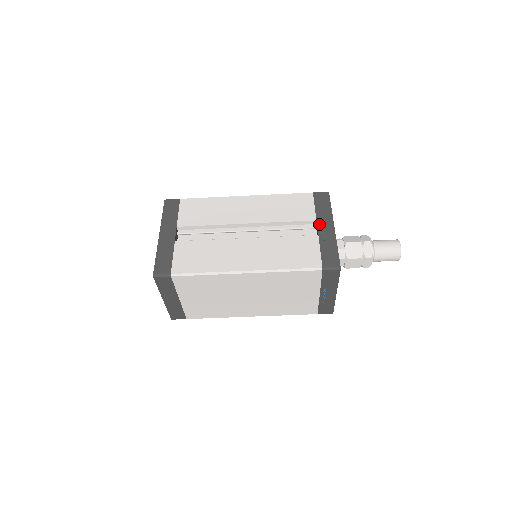
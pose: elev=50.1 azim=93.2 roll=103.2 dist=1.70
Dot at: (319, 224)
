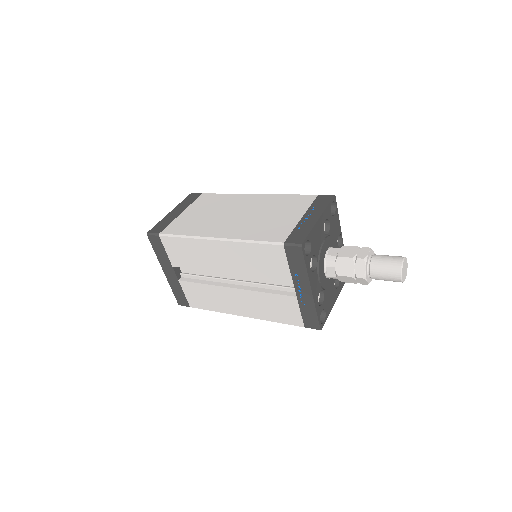
Dot at: (296, 286)
